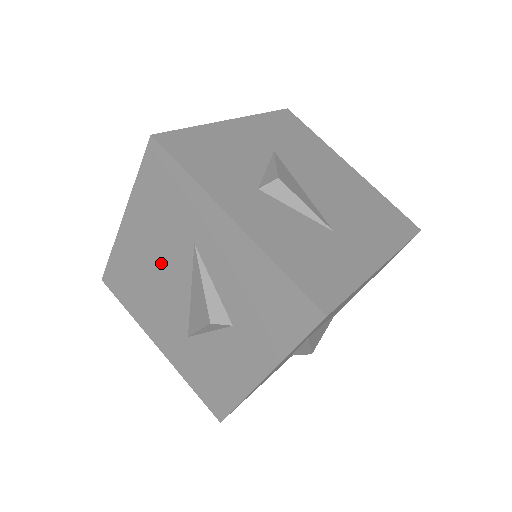
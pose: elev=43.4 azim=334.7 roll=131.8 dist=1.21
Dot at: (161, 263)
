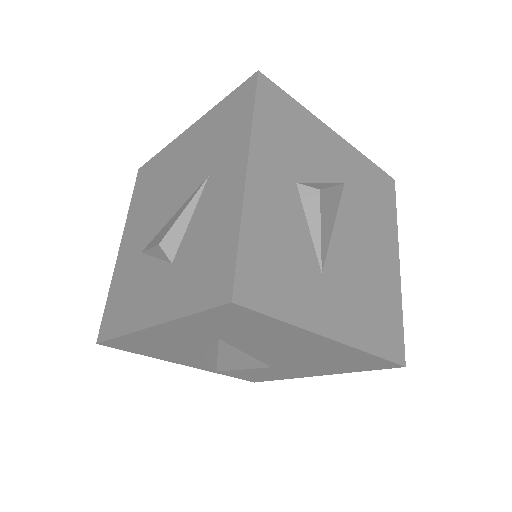
Dot at: (179, 178)
